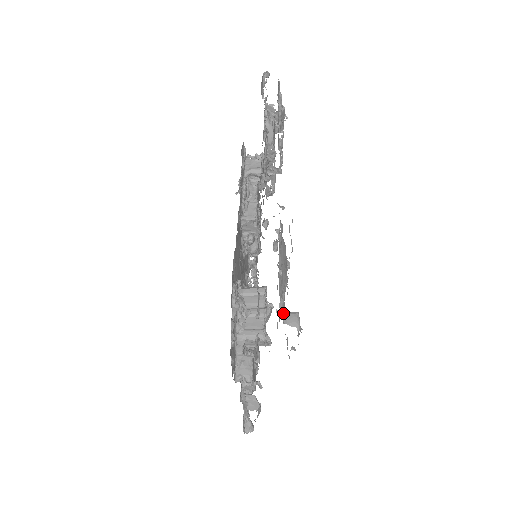
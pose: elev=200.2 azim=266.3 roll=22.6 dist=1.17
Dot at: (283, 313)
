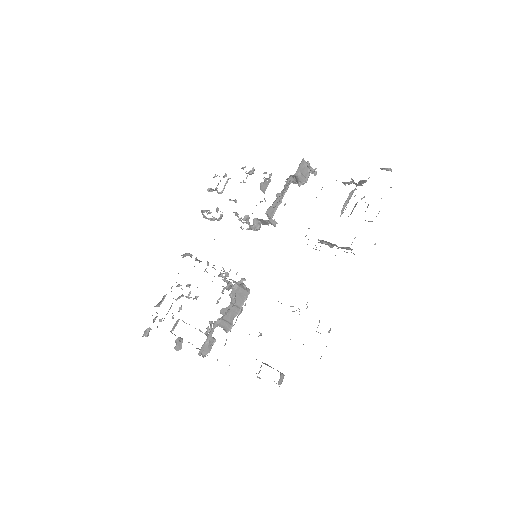
Dot at: (281, 376)
